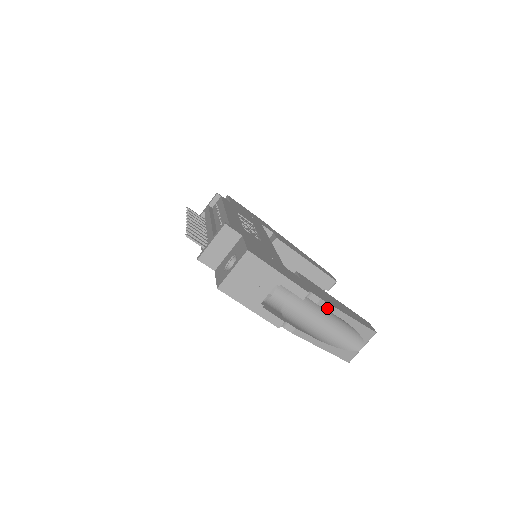
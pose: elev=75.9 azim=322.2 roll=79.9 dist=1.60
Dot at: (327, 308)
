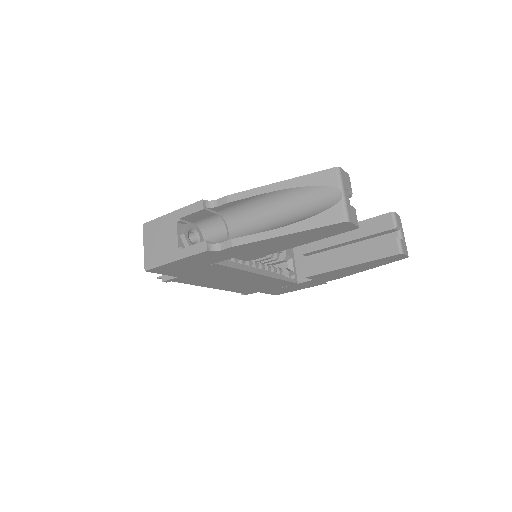
Dot at: (243, 197)
